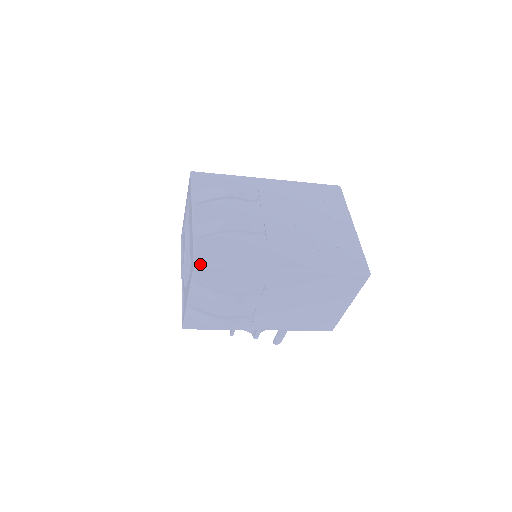
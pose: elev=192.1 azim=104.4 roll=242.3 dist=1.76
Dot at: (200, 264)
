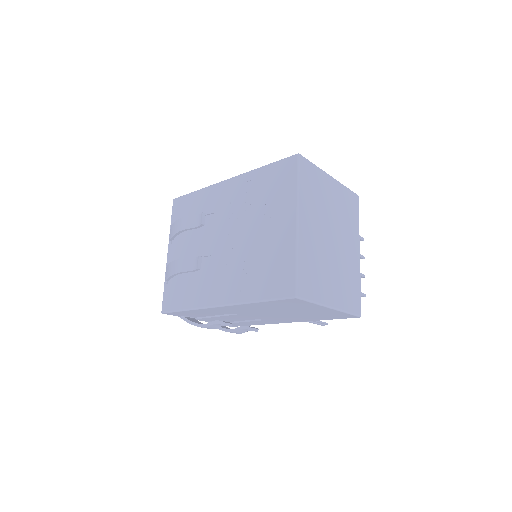
Dot at: (164, 310)
